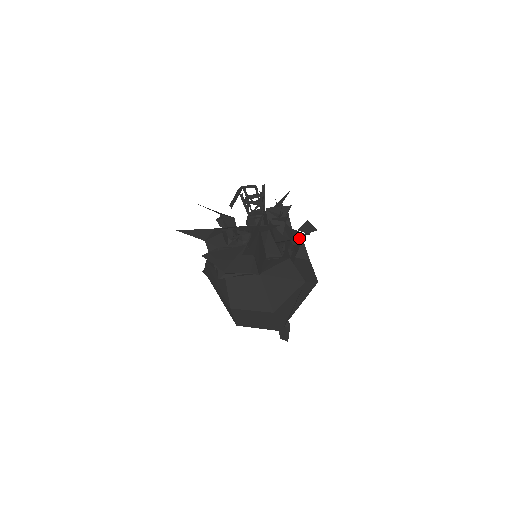
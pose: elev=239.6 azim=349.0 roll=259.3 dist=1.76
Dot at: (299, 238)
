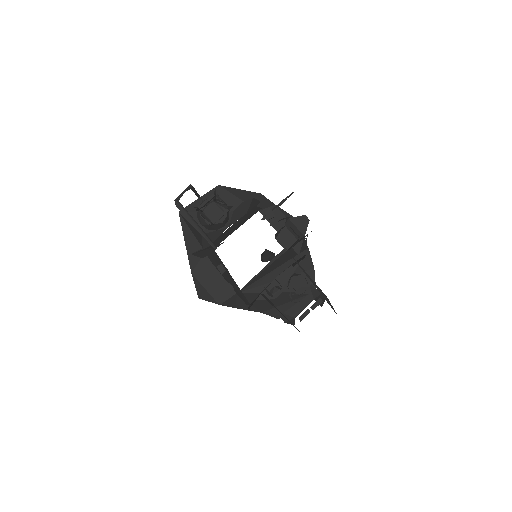
Dot at: (307, 226)
